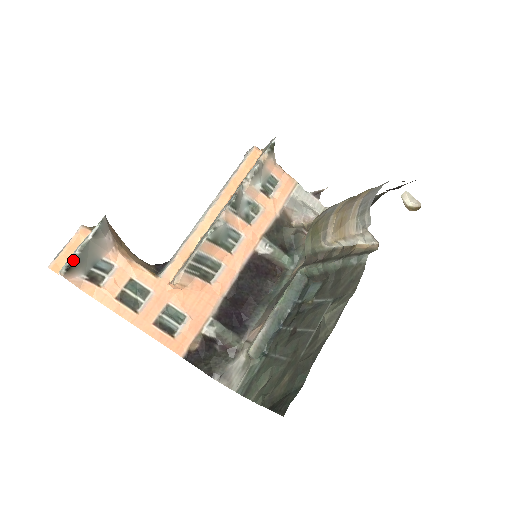
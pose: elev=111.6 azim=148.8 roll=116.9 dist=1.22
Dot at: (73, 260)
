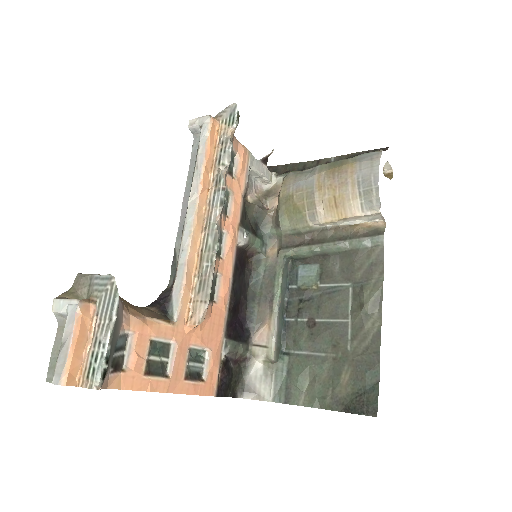
Dot at: (107, 361)
